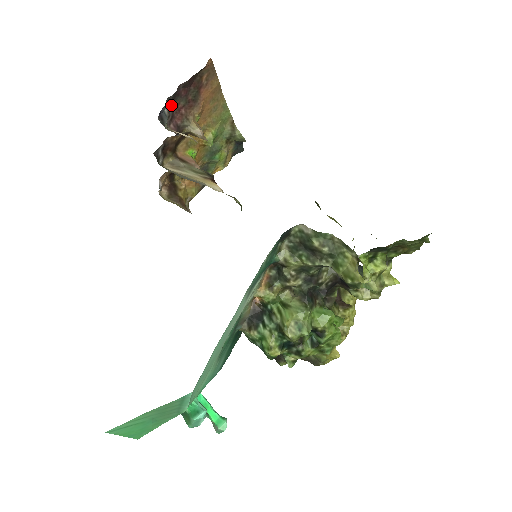
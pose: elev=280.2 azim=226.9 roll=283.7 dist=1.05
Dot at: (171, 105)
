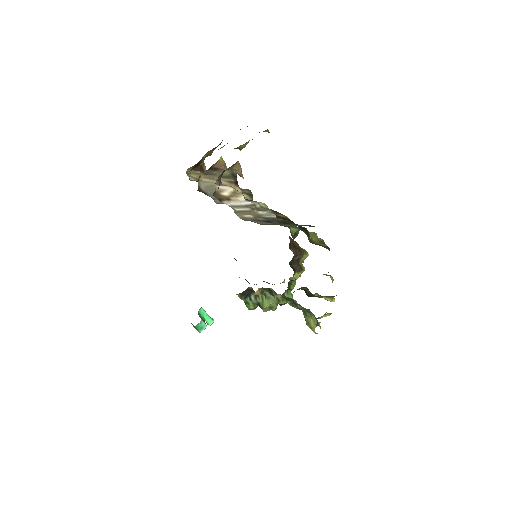
Dot at: occluded
